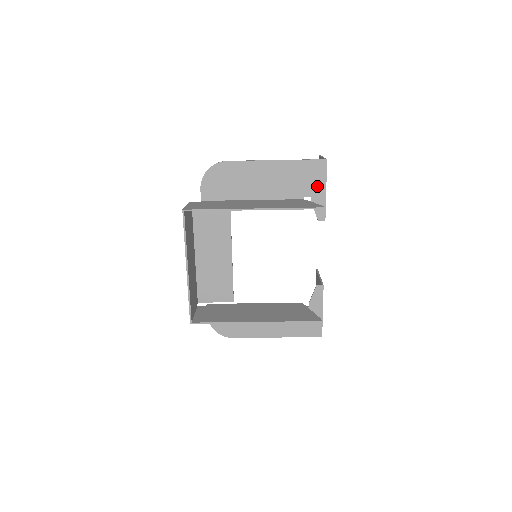
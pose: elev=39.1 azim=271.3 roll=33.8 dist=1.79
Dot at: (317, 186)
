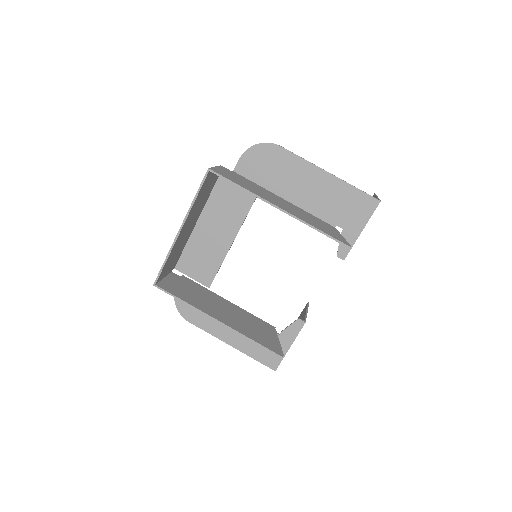
Dot at: (355, 222)
